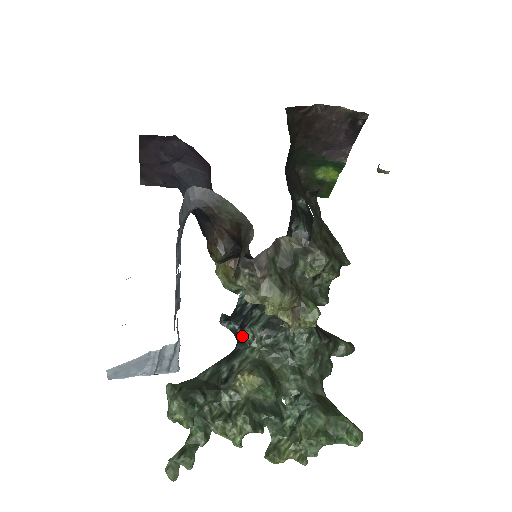
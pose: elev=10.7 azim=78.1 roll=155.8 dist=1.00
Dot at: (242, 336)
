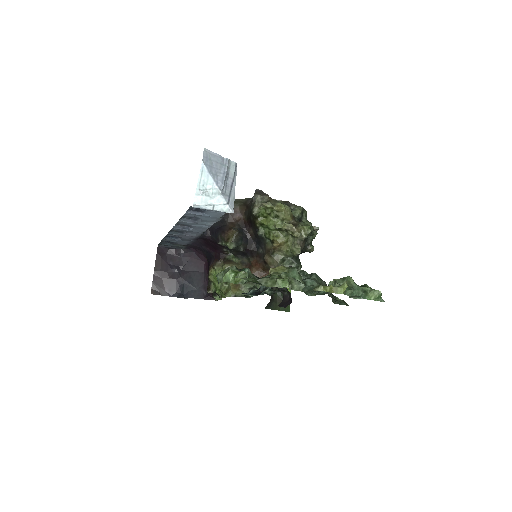
Dot at: (262, 287)
